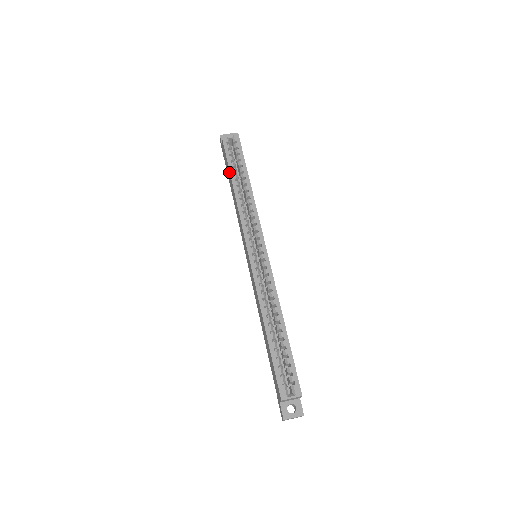
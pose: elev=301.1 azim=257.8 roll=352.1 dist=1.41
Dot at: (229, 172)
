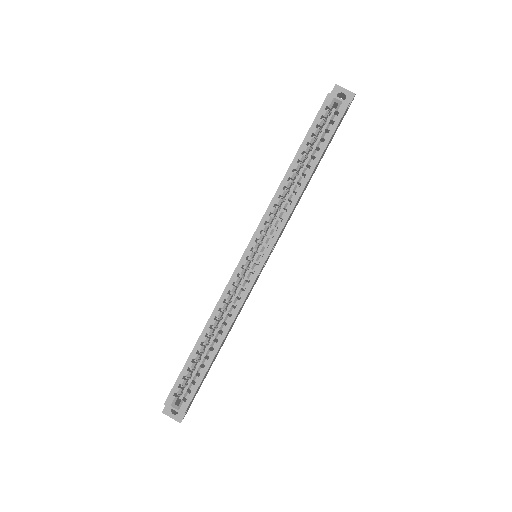
Dot at: (300, 145)
